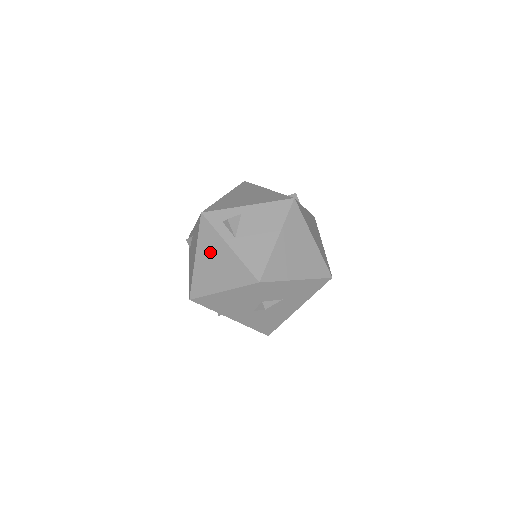
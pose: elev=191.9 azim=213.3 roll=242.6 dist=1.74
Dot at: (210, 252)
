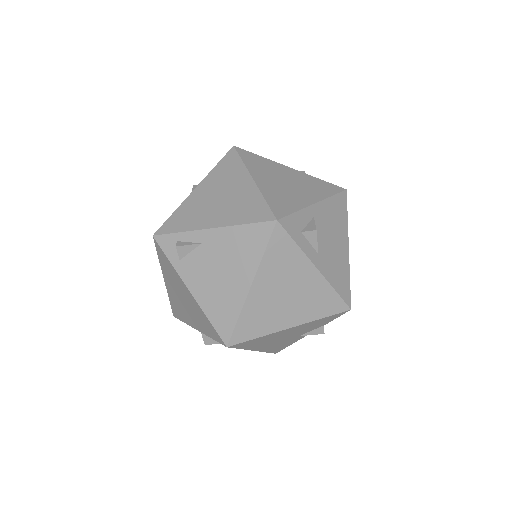
Dot at: (282, 277)
